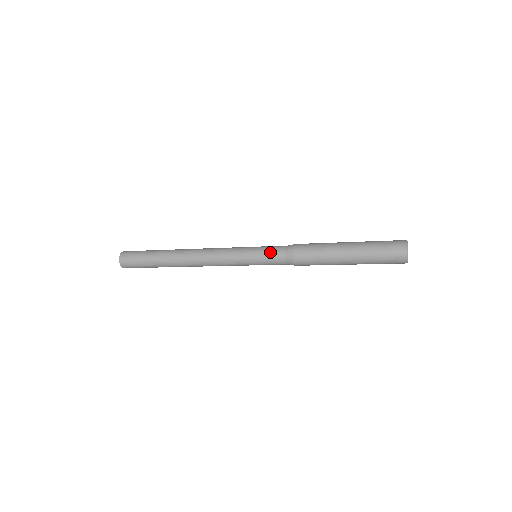
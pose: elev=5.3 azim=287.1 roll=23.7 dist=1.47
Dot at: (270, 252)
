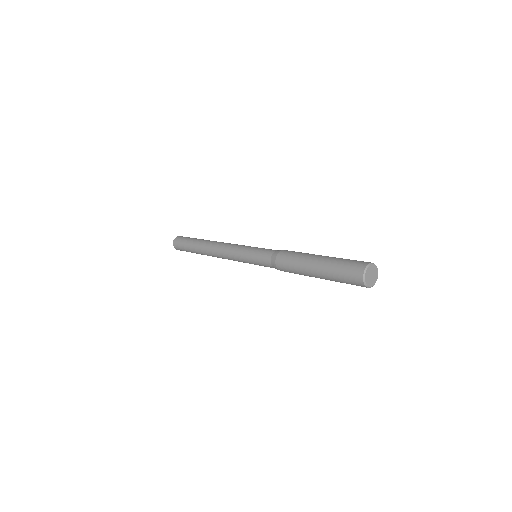
Dot at: (260, 261)
